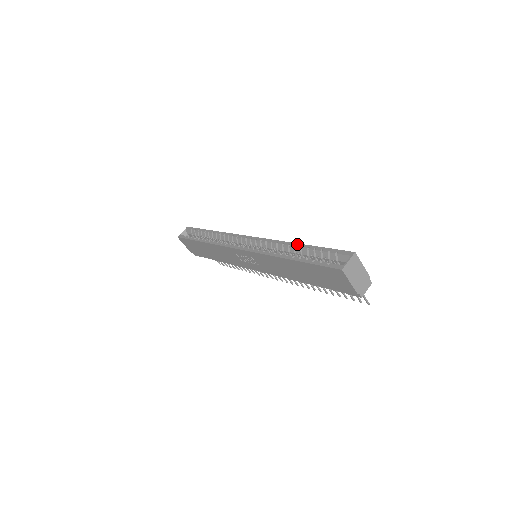
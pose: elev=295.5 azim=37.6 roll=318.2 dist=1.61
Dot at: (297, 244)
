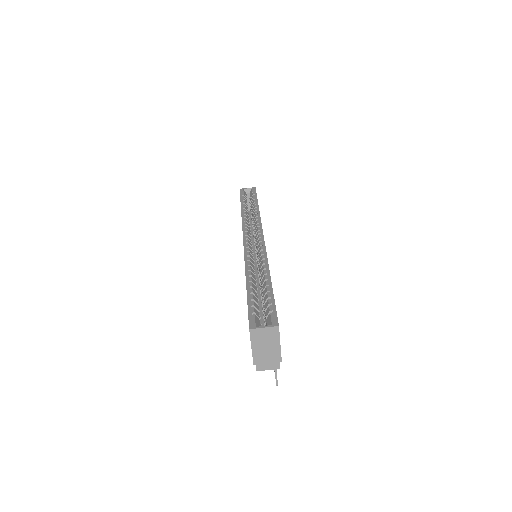
Dot at: (269, 274)
